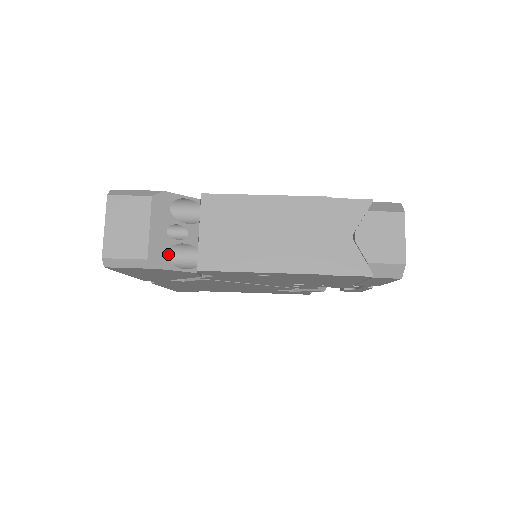
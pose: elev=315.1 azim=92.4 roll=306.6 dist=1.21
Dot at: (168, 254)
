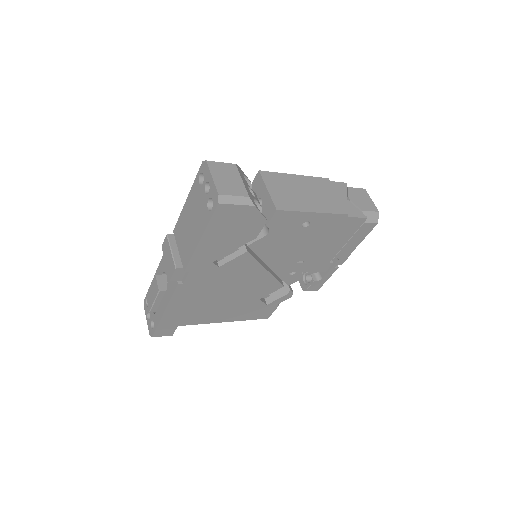
Dot at: occluded
